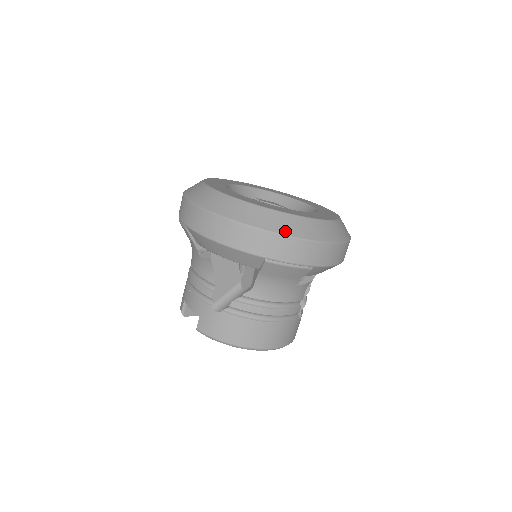
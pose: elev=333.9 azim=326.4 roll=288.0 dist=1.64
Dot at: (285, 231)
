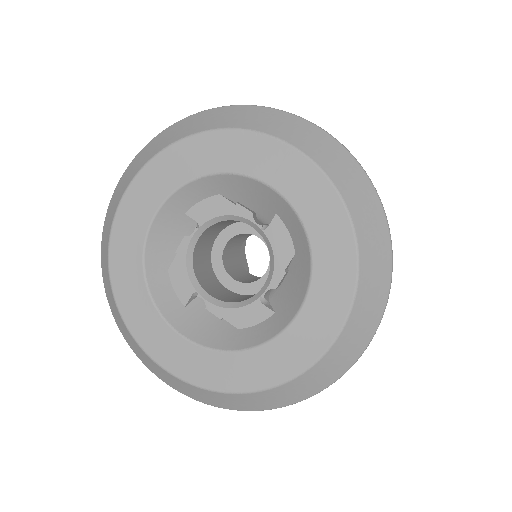
Dot at: (307, 395)
